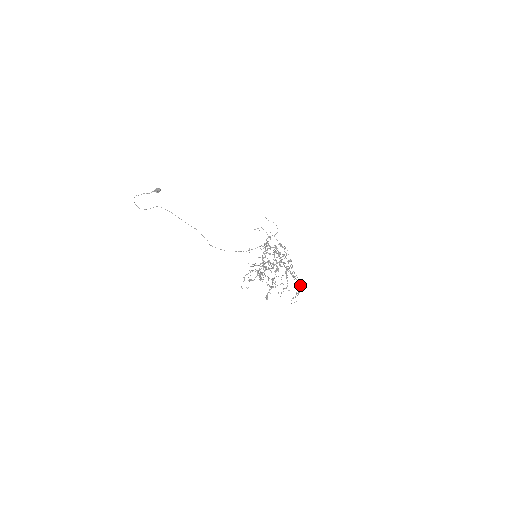
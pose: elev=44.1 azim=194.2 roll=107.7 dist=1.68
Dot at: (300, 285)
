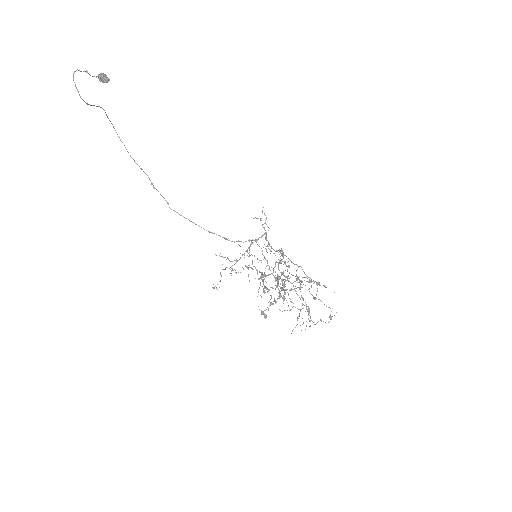
Dot at: occluded
